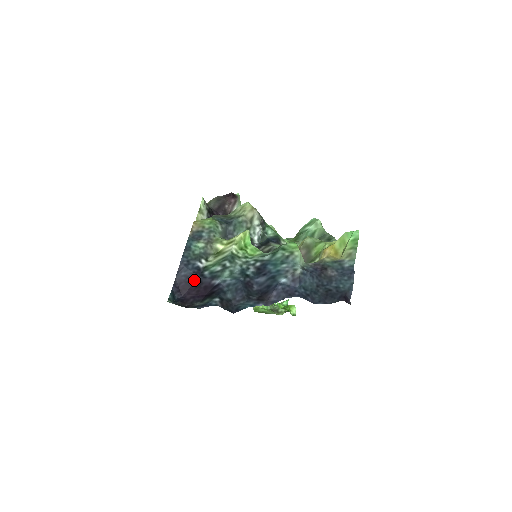
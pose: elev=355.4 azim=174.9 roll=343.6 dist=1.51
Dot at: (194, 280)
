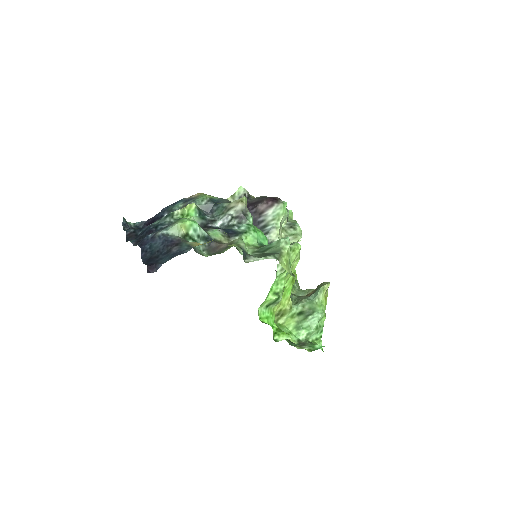
Dot at: (154, 221)
